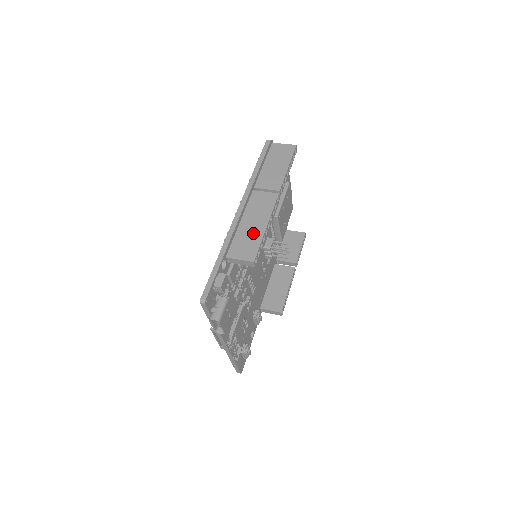
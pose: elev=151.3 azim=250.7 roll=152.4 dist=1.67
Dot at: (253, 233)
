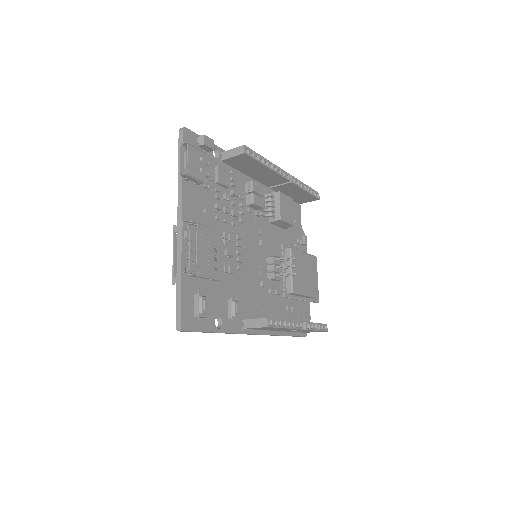
Dot at: occluded
